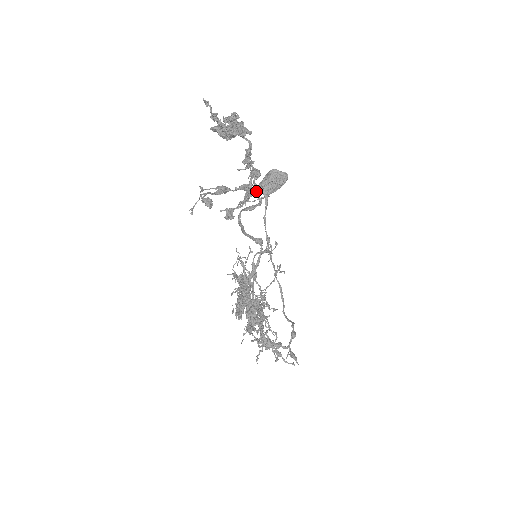
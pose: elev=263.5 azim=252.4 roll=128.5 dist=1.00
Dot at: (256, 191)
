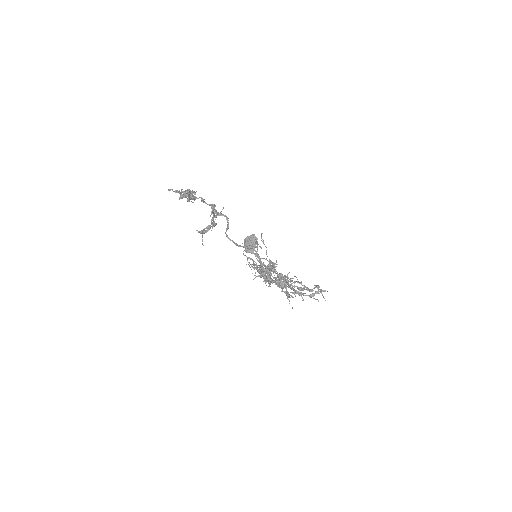
Dot at: (221, 215)
